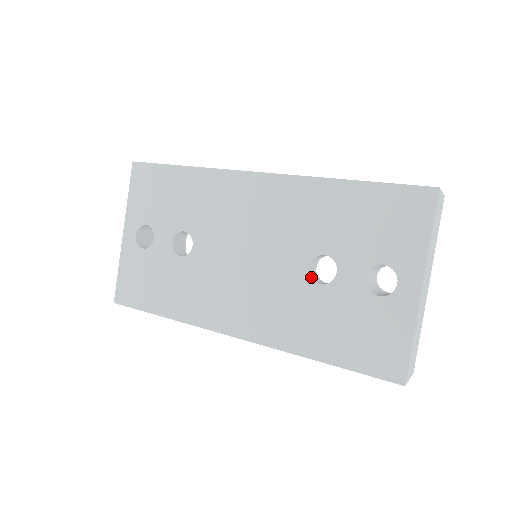
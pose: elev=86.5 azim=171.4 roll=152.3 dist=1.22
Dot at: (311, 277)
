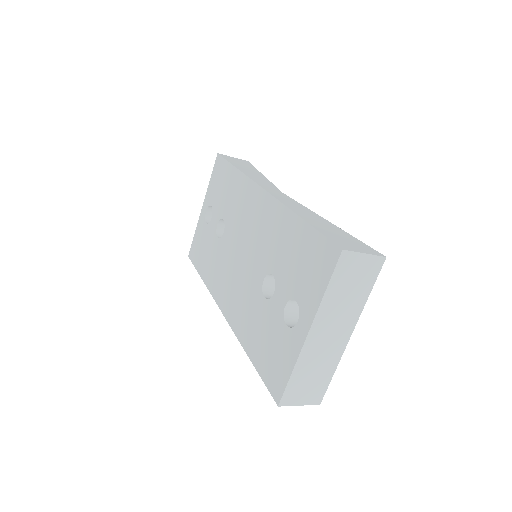
Dot at: (263, 289)
